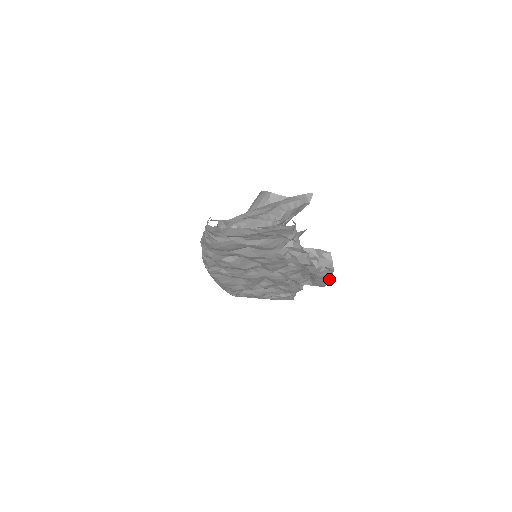
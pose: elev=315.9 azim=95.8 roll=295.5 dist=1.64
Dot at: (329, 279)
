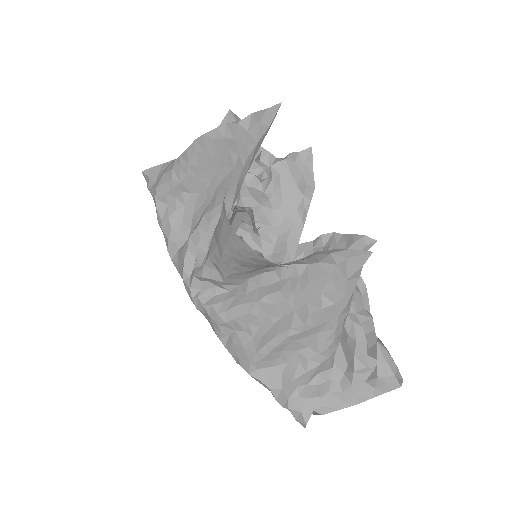
Dot at: occluded
